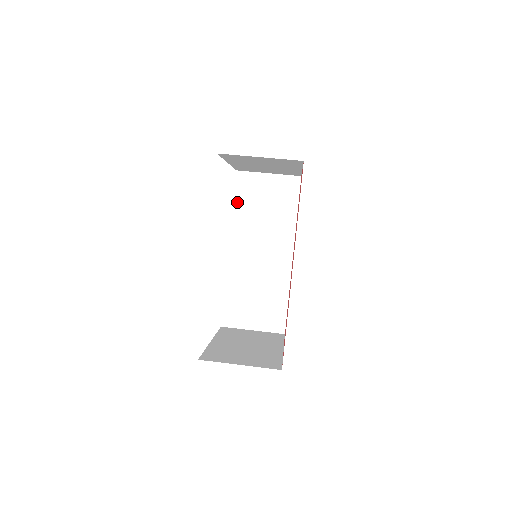
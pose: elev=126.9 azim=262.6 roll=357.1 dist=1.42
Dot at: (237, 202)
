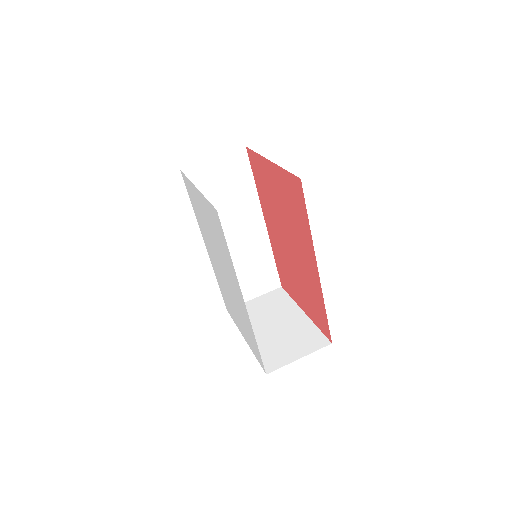
Dot at: occluded
